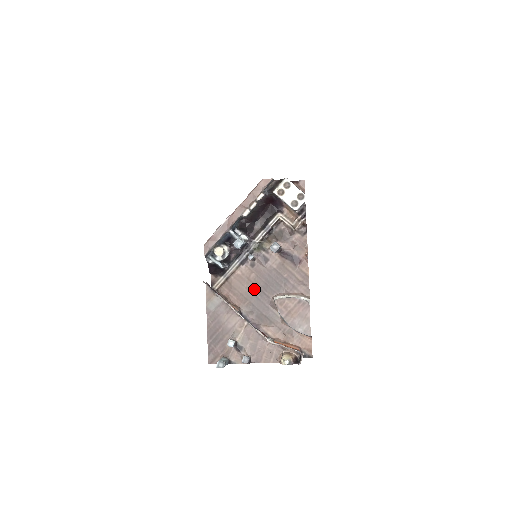
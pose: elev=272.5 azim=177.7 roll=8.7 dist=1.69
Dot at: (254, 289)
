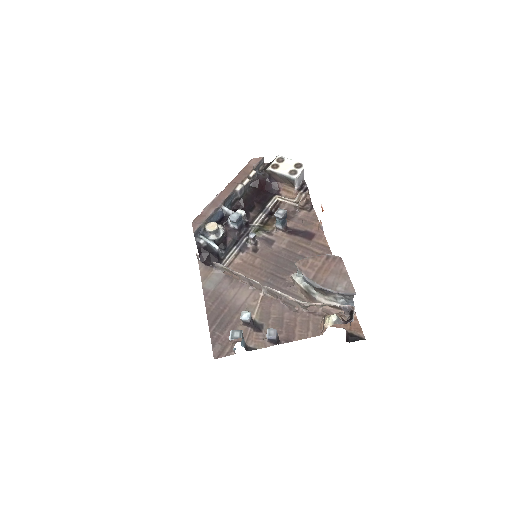
Dot at: (262, 275)
